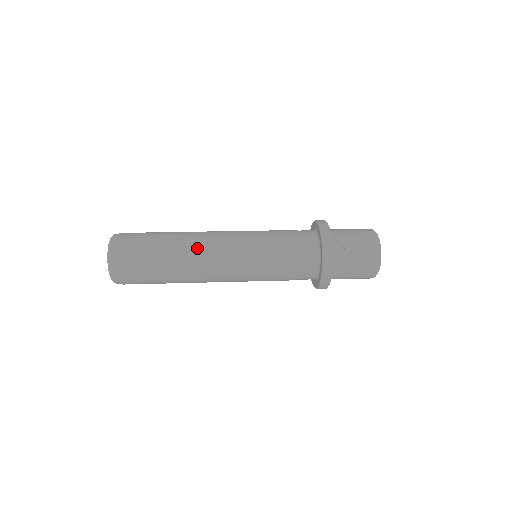
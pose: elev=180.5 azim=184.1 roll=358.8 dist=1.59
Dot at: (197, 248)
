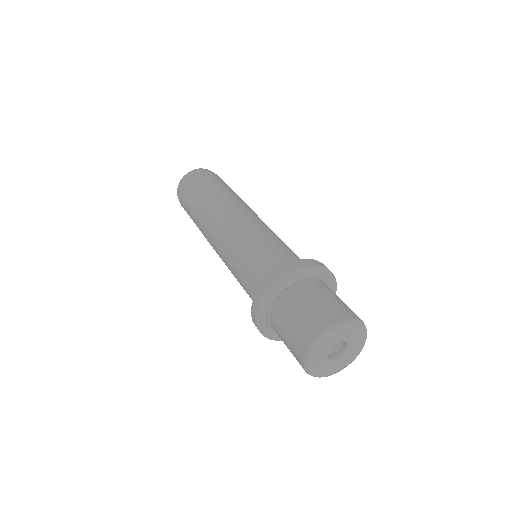
Dot at: (210, 213)
